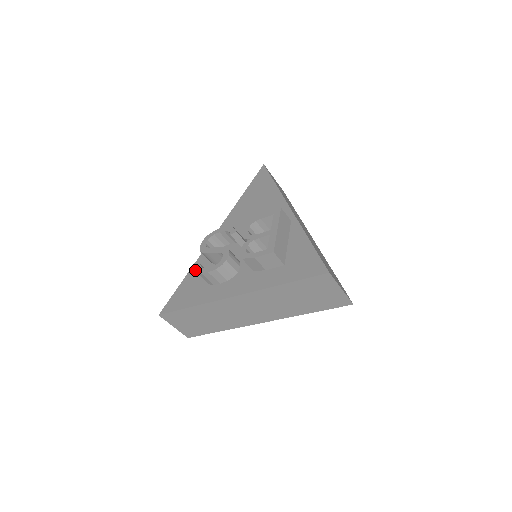
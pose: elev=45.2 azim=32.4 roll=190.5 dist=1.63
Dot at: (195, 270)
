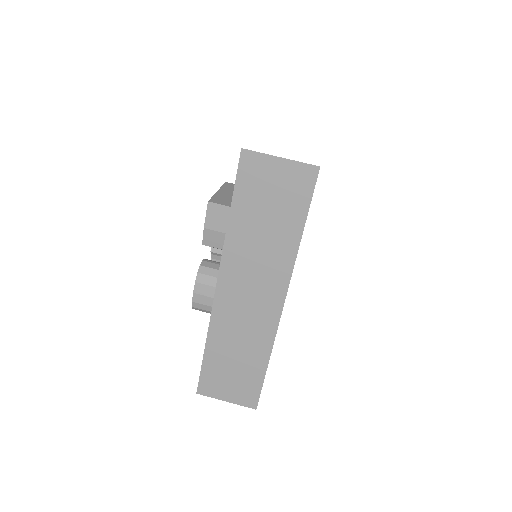
Dot at: (192, 308)
